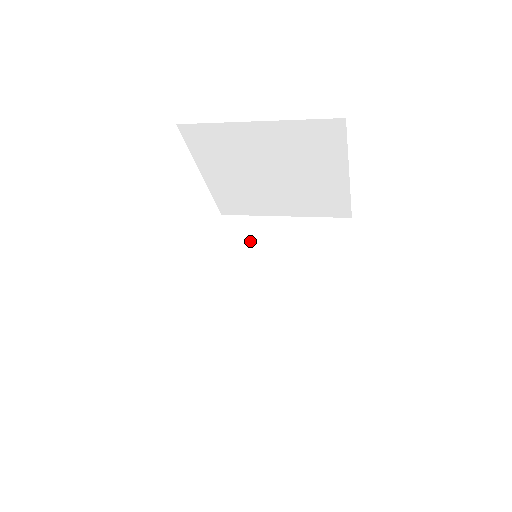
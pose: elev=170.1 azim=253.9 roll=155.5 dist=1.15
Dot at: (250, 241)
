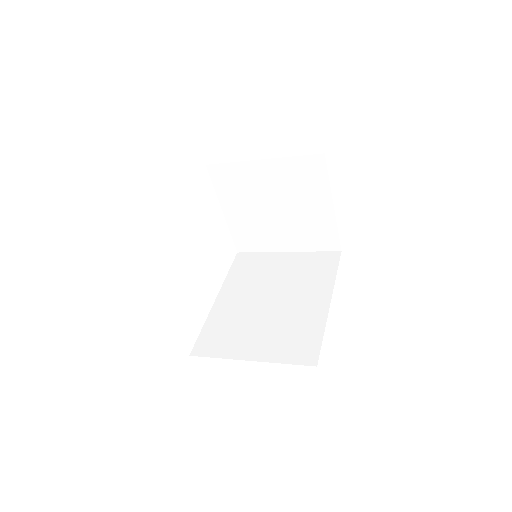
Dot at: (258, 268)
